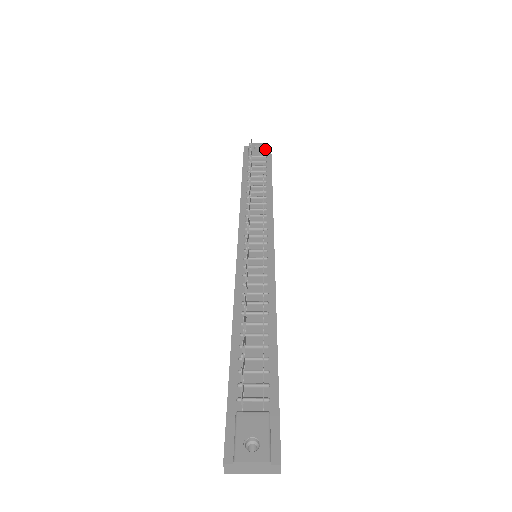
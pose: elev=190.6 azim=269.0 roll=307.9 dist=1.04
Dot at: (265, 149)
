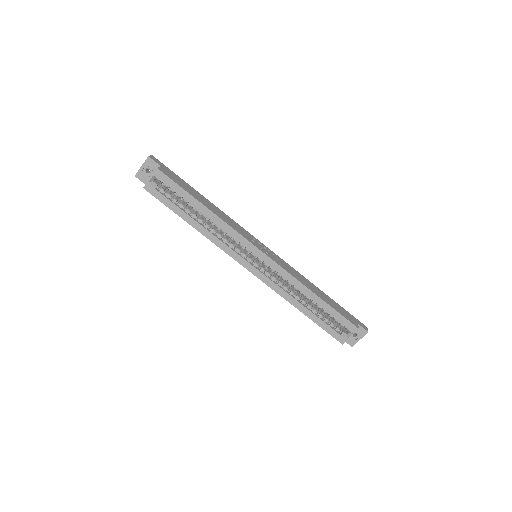
Dot at: occluded
